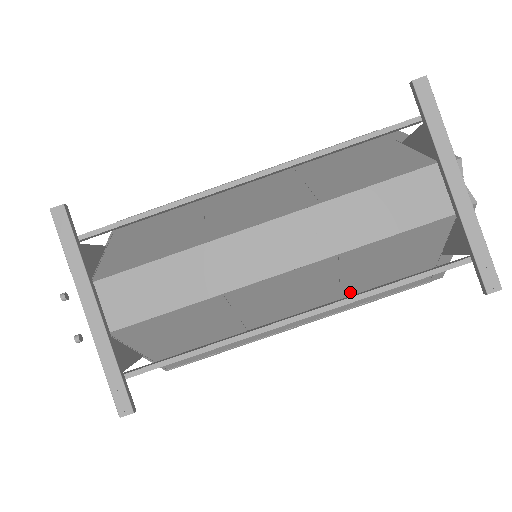
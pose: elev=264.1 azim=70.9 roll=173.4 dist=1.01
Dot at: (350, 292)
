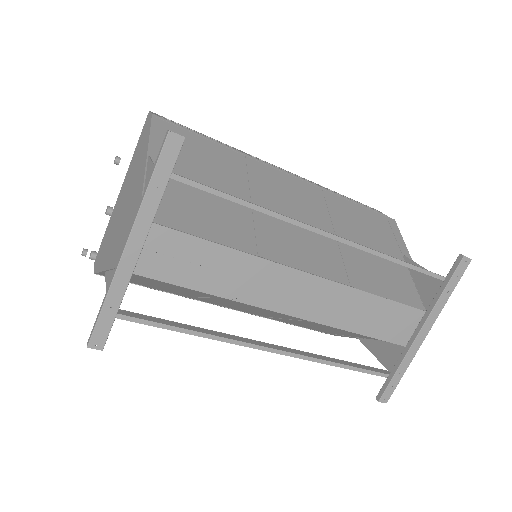
Dot at: (287, 320)
